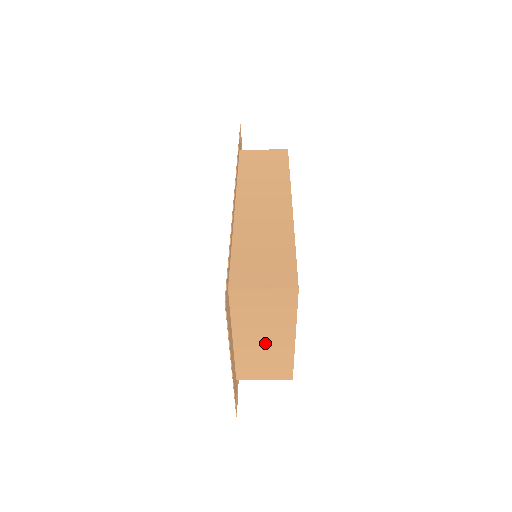
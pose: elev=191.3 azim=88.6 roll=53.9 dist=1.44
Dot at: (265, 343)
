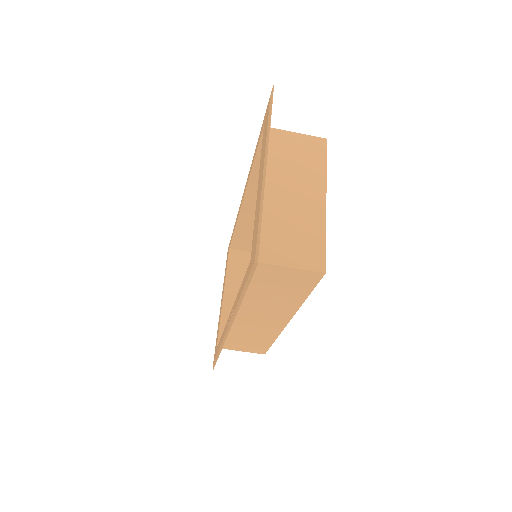
Dot at: (293, 199)
